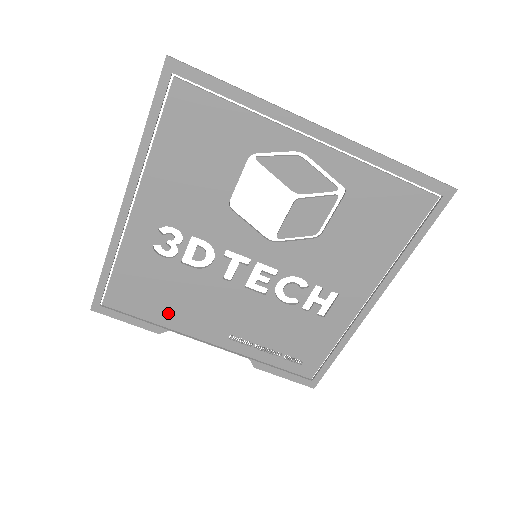
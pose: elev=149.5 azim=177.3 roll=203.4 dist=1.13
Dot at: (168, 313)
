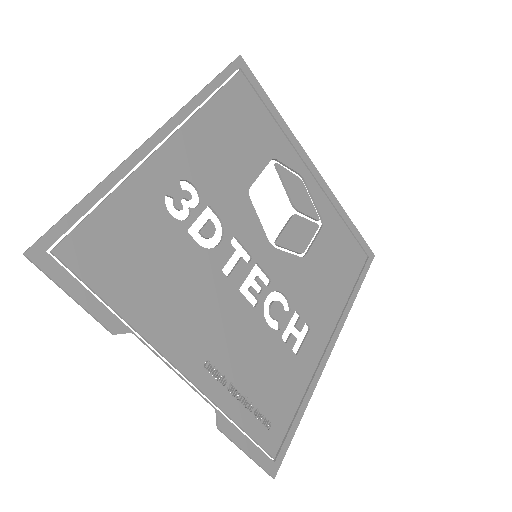
Dot at: (143, 300)
